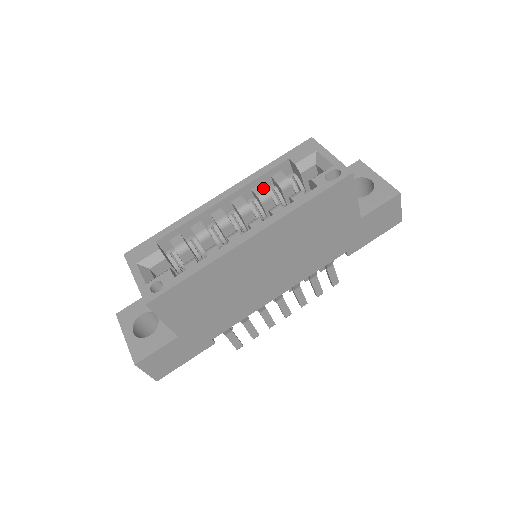
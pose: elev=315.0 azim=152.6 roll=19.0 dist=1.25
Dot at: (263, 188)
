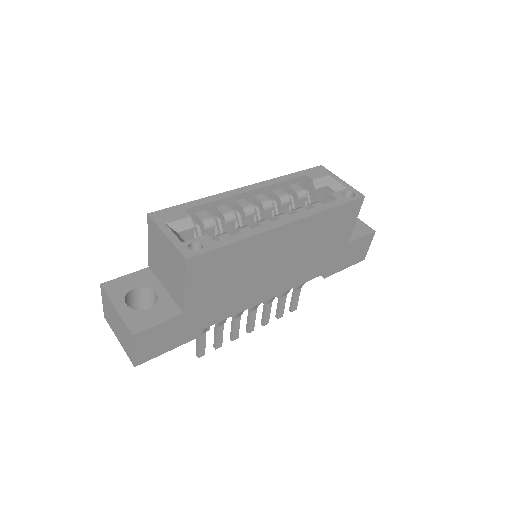
Dot at: (283, 192)
